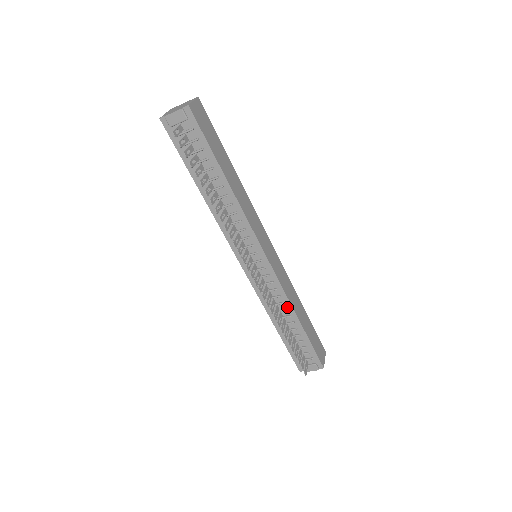
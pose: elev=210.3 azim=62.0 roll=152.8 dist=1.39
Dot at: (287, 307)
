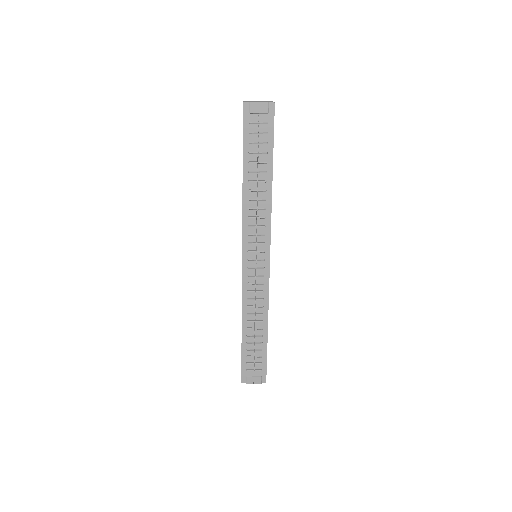
Dot at: (263, 312)
